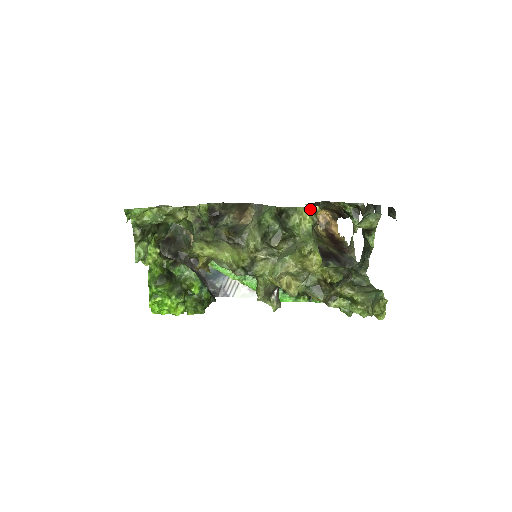
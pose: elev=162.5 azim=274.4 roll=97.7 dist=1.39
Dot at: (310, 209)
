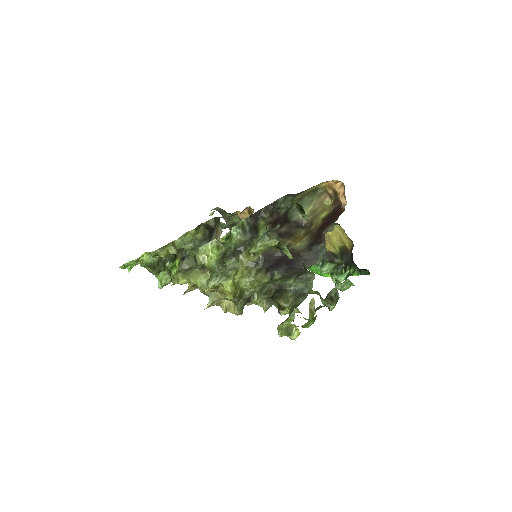
Dot at: (218, 241)
